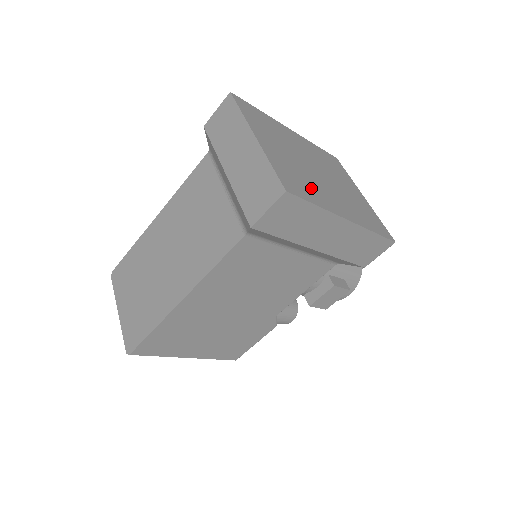
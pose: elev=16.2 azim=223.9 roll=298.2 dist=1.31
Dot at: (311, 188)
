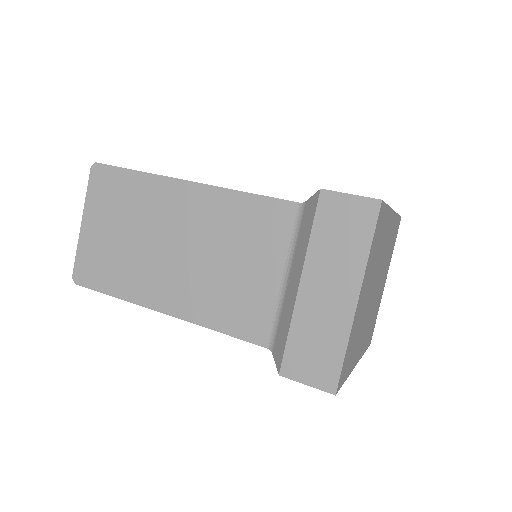
Dot at: (356, 346)
